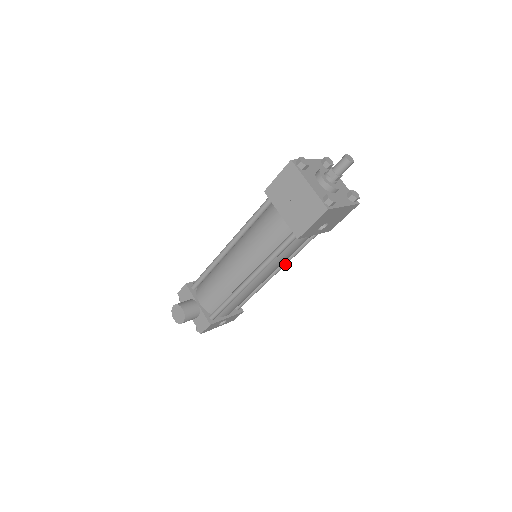
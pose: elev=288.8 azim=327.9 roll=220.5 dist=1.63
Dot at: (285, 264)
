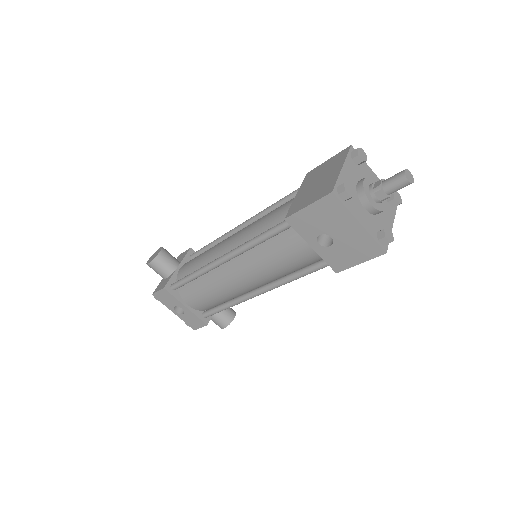
Dot at: (272, 286)
